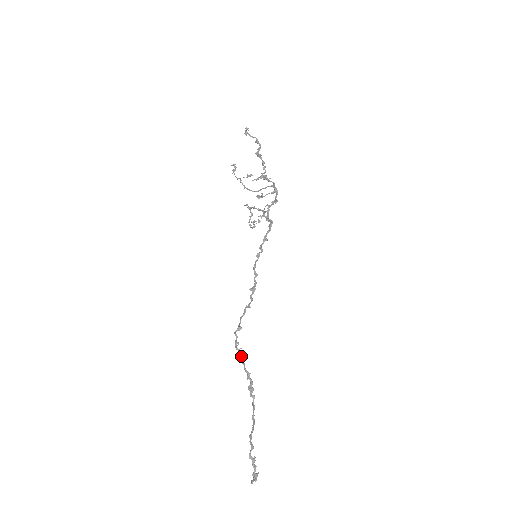
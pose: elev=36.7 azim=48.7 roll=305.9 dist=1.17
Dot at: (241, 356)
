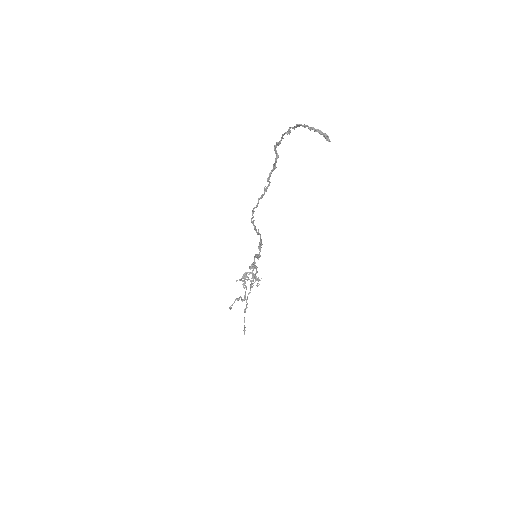
Dot at: (257, 203)
